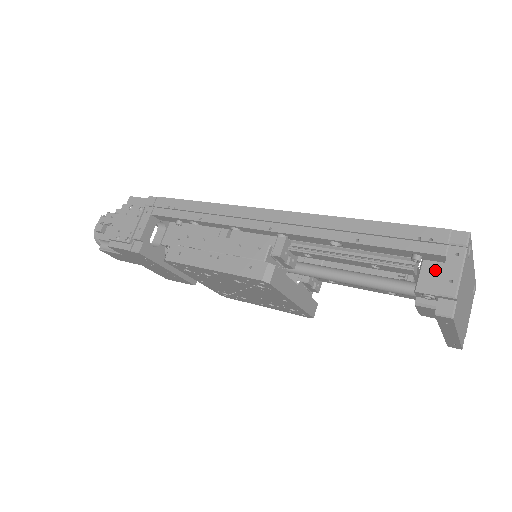
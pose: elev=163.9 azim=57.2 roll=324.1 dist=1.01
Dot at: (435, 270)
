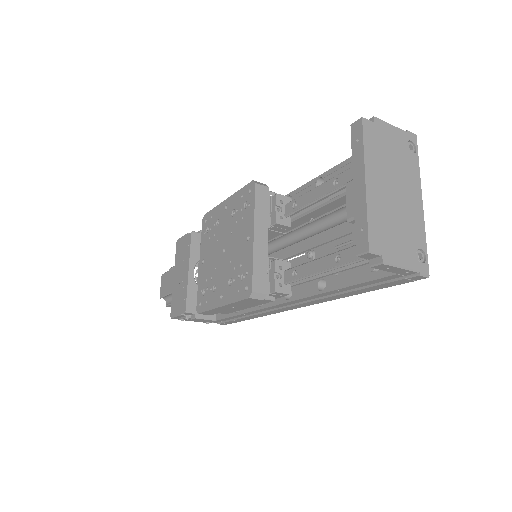
Dot at: occluded
